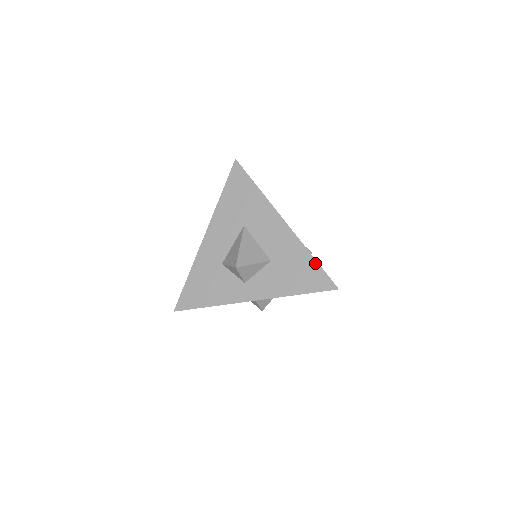
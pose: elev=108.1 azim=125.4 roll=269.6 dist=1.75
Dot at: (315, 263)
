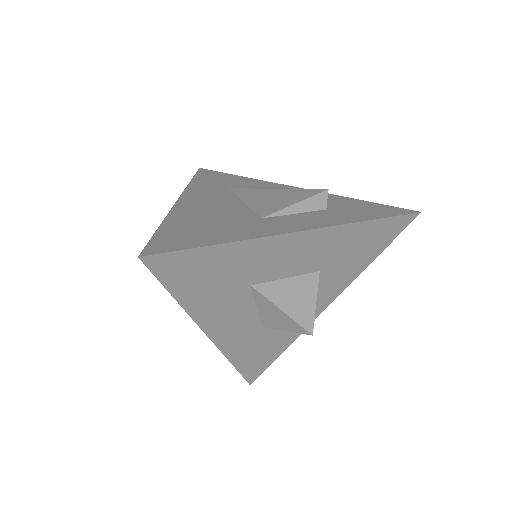
Dot at: (378, 222)
